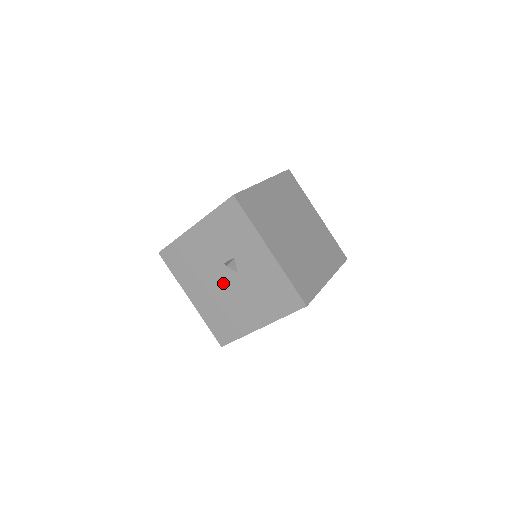
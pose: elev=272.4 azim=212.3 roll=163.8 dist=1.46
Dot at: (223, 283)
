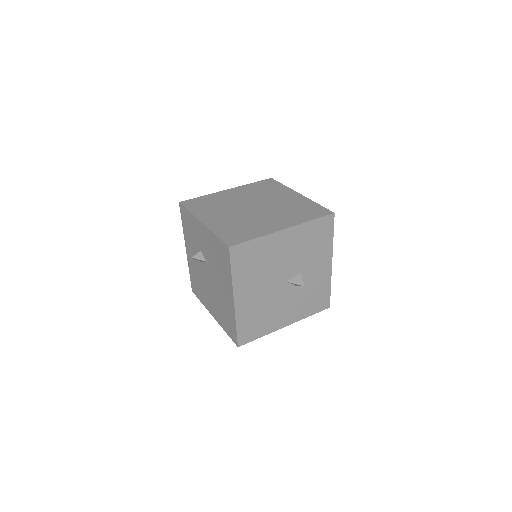
Dot at: (209, 280)
